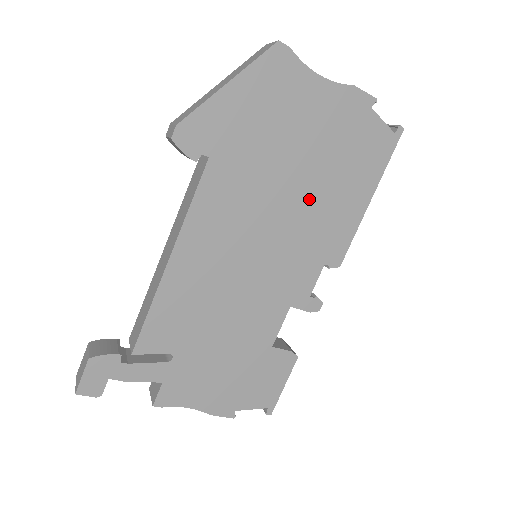
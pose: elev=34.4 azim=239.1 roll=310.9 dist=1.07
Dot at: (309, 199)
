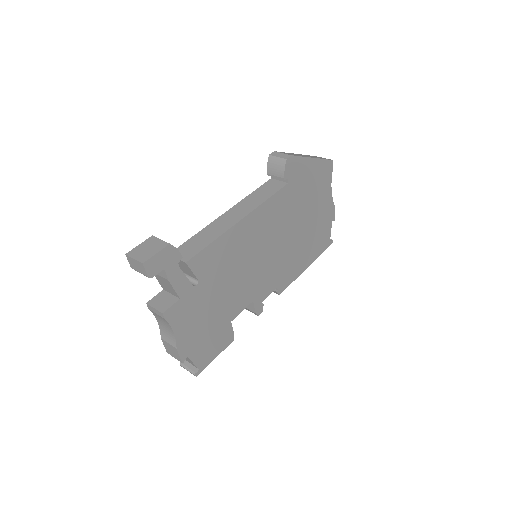
Dot at: (295, 244)
